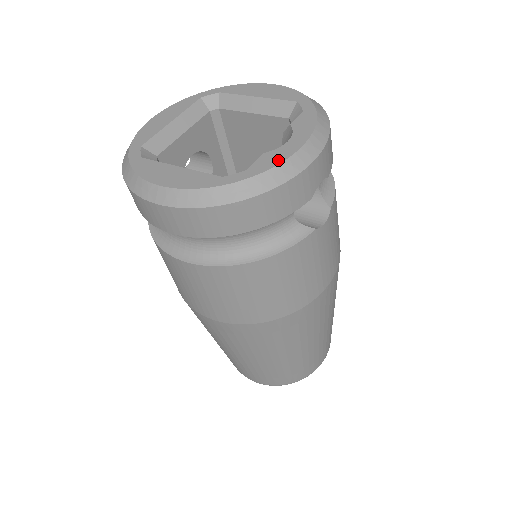
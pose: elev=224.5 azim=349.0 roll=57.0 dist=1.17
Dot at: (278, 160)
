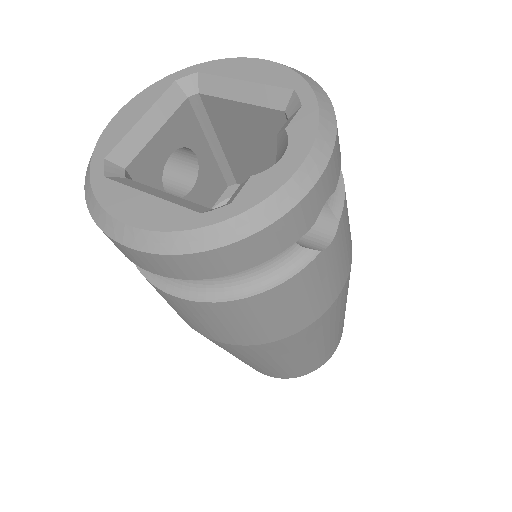
Dot at: (270, 188)
